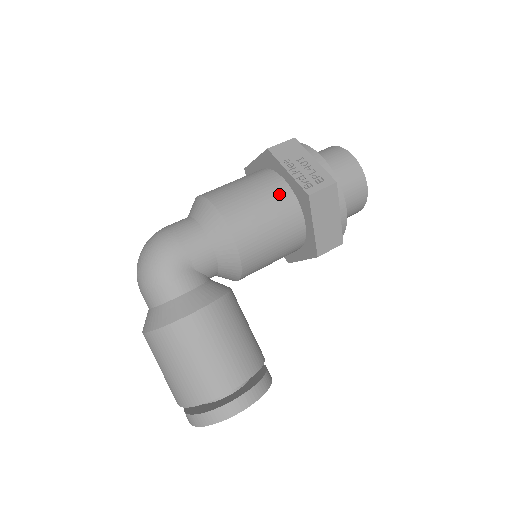
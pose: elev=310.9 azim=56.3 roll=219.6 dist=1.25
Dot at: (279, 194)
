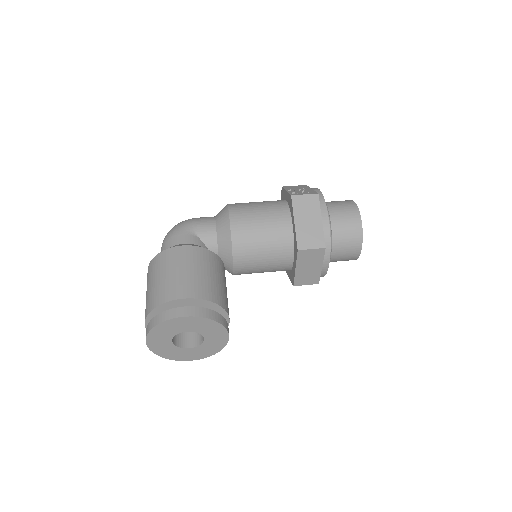
Dot at: (276, 204)
